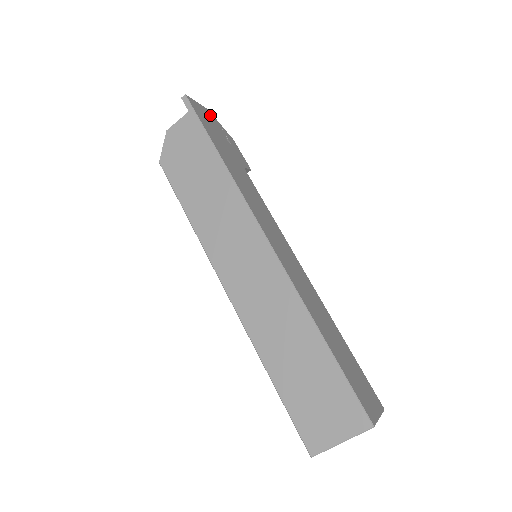
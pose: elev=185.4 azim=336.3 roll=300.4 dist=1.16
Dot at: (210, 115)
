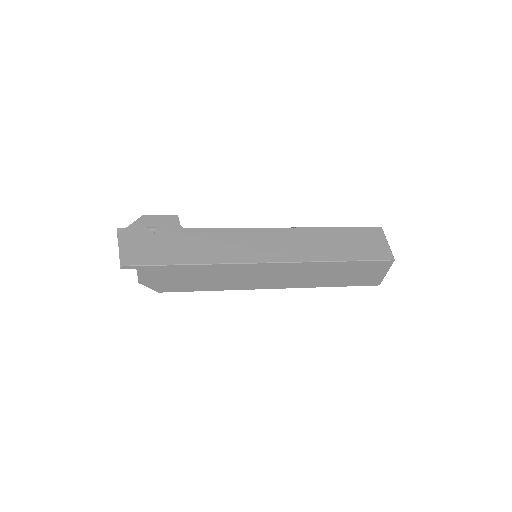
Dot at: (126, 237)
